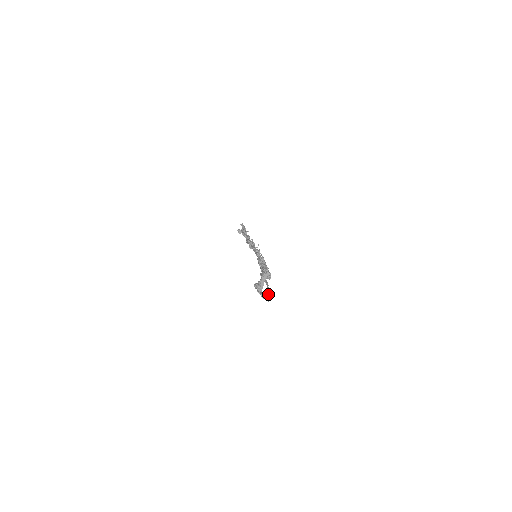
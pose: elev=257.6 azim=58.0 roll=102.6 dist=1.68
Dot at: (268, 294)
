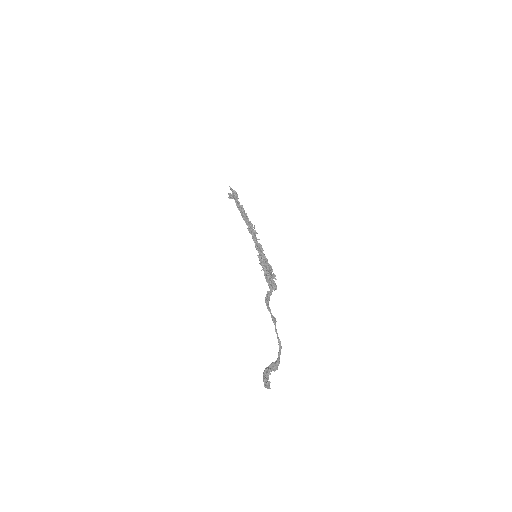
Dot at: (278, 344)
